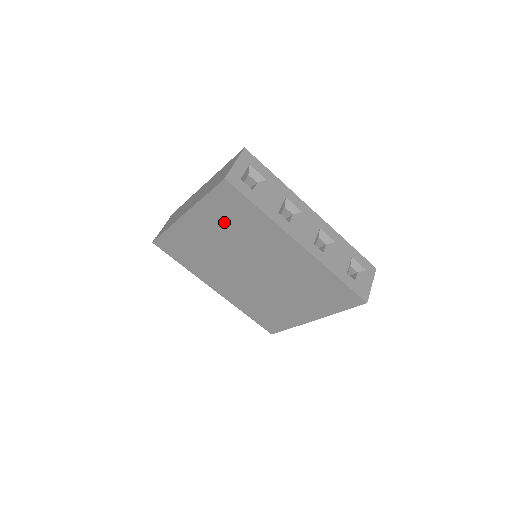
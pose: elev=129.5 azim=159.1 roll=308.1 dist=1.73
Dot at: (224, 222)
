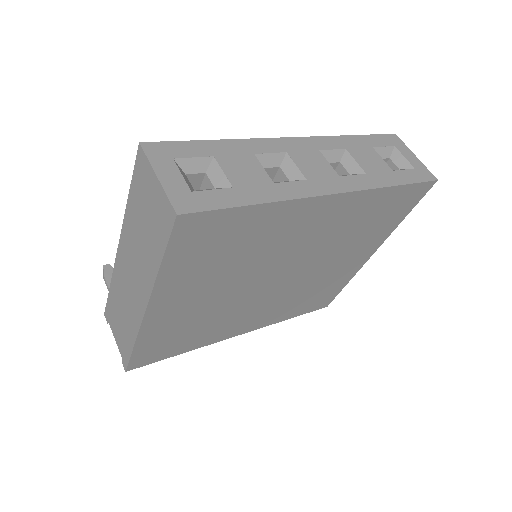
Dot at: (211, 266)
